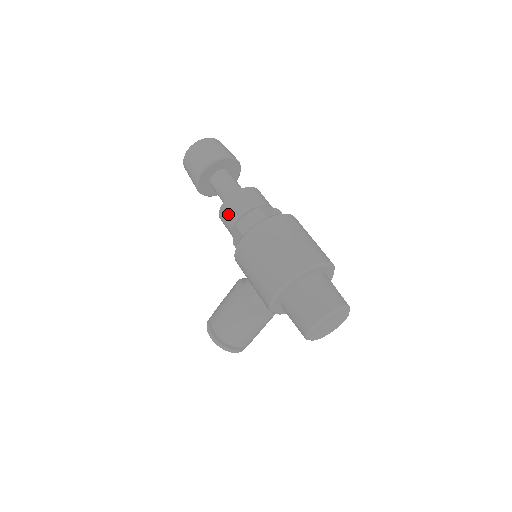
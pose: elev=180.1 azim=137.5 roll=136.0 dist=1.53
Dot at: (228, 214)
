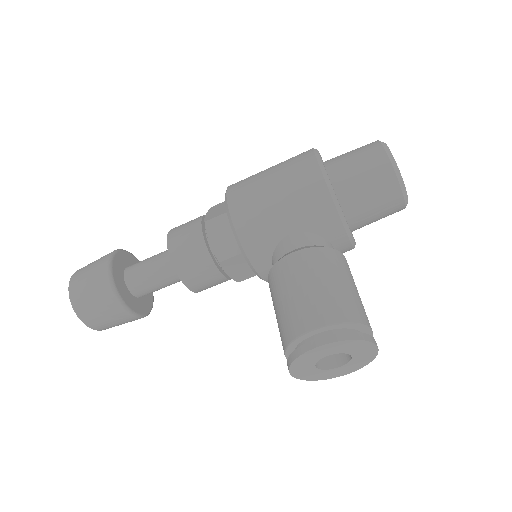
Dot at: (184, 237)
